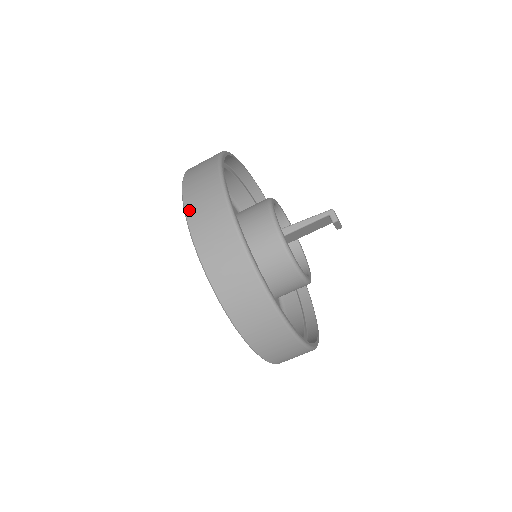
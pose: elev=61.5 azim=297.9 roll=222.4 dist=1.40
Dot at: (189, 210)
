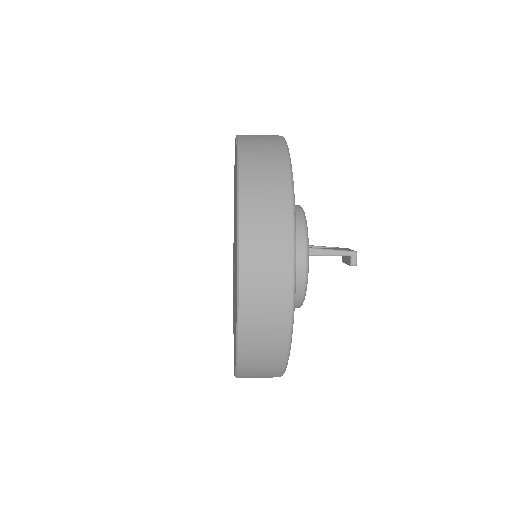
Dot at: (245, 230)
